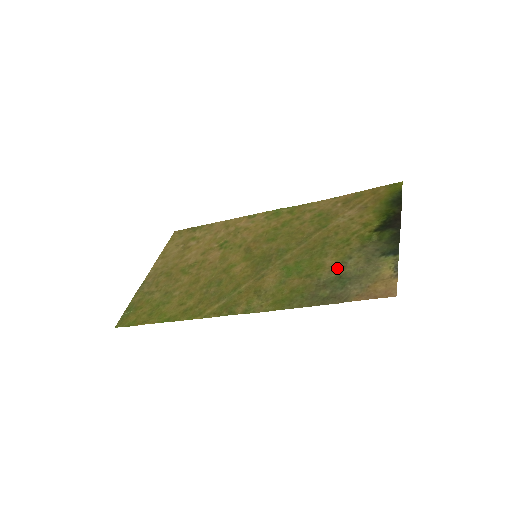
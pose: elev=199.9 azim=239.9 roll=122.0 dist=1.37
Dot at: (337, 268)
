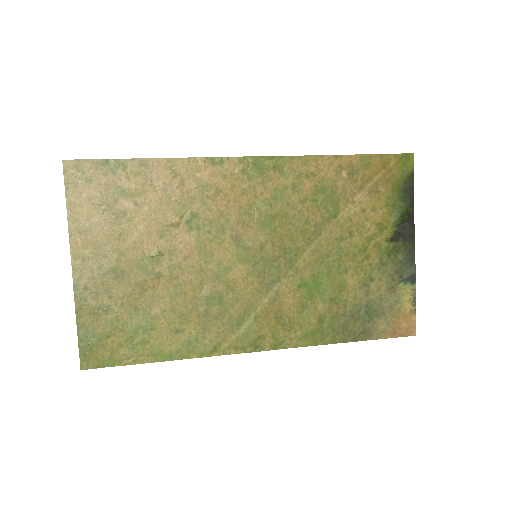
Dot at: (361, 293)
